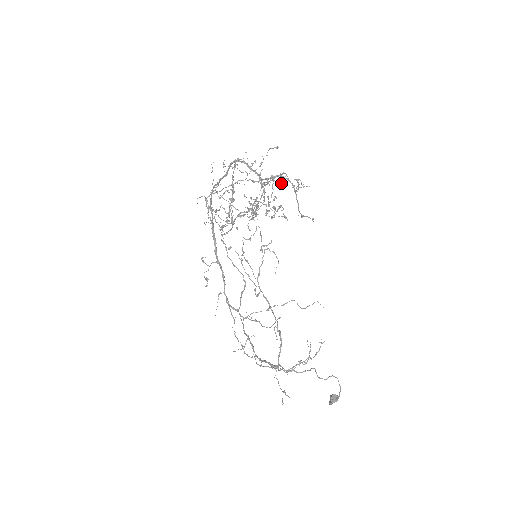
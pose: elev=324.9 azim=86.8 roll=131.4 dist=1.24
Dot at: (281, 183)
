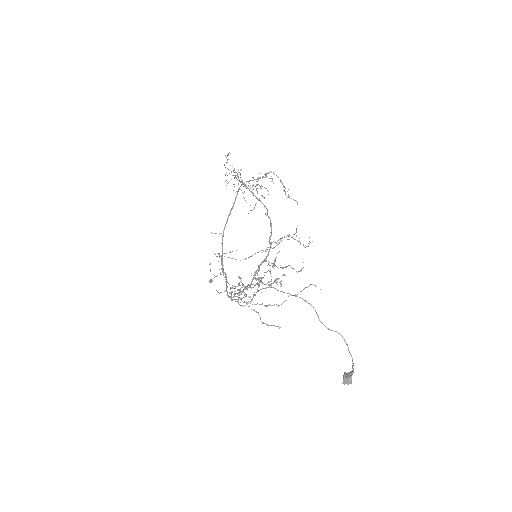
Dot at: occluded
